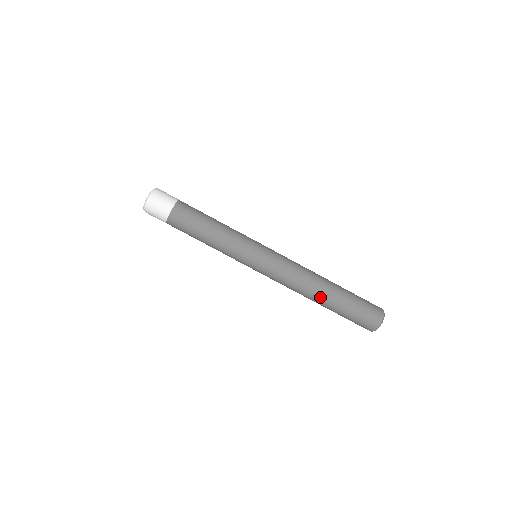
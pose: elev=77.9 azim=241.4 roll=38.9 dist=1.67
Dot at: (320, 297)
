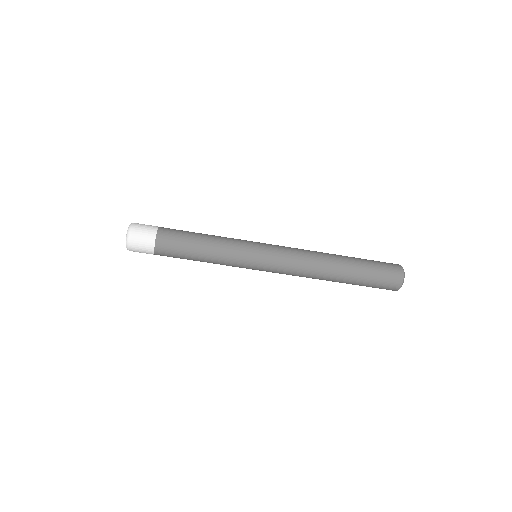
Dot at: (335, 270)
